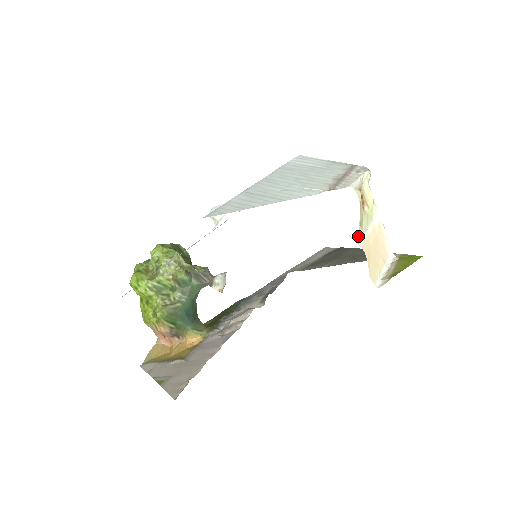
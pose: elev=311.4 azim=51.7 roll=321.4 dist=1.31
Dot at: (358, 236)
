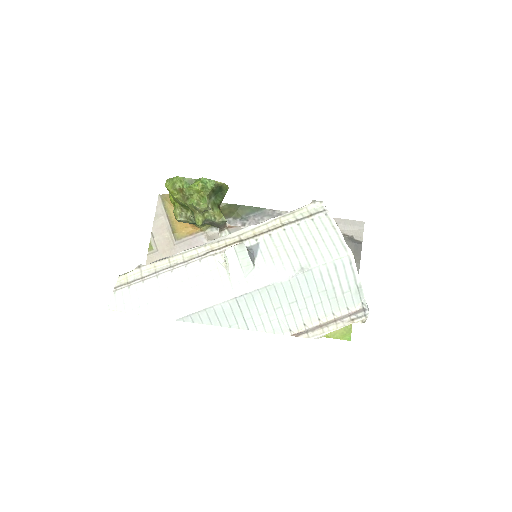
Dot at: occluded
